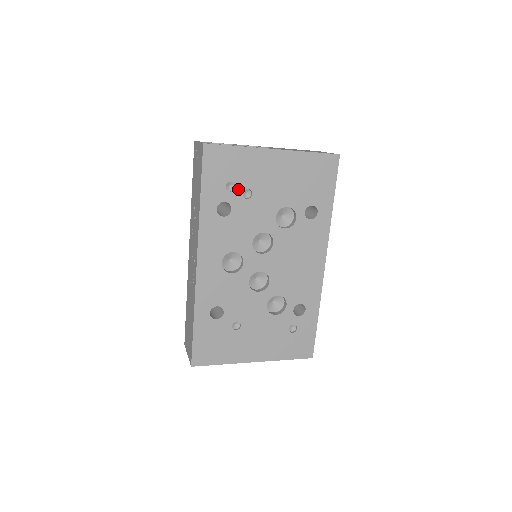
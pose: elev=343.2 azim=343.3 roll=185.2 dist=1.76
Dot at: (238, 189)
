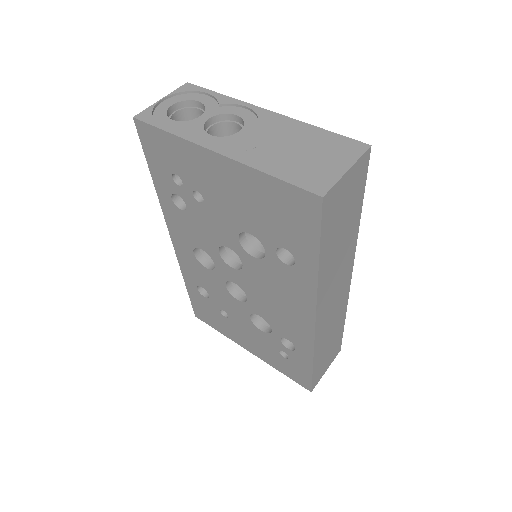
Dot at: (186, 186)
